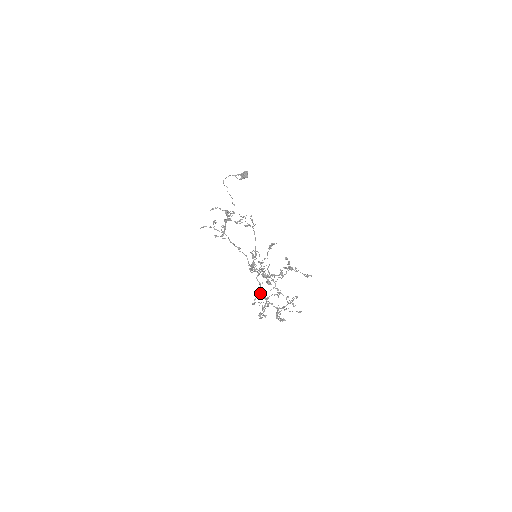
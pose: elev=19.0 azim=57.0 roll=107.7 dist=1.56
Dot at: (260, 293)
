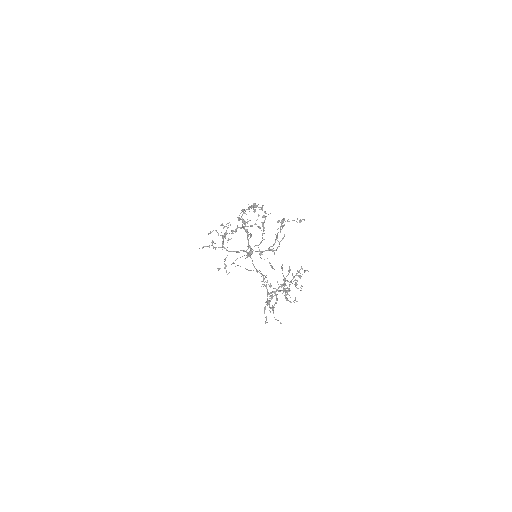
Dot at: (267, 293)
